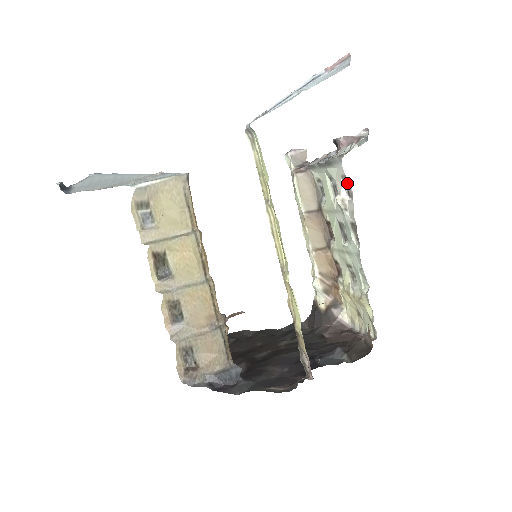
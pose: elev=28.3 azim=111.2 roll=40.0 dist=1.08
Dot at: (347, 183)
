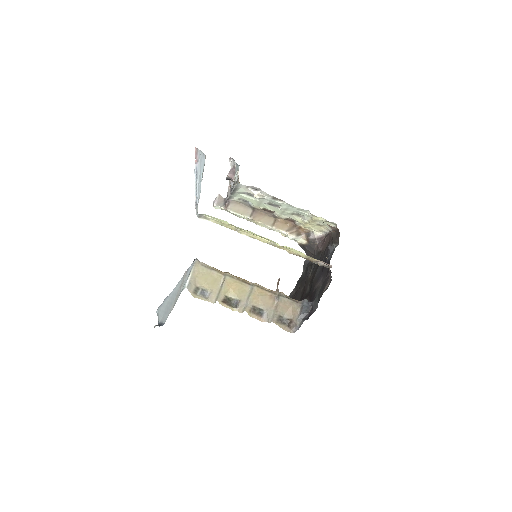
Dot at: (252, 187)
